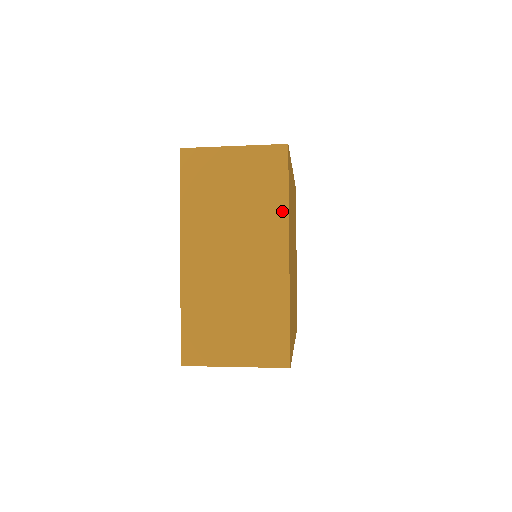
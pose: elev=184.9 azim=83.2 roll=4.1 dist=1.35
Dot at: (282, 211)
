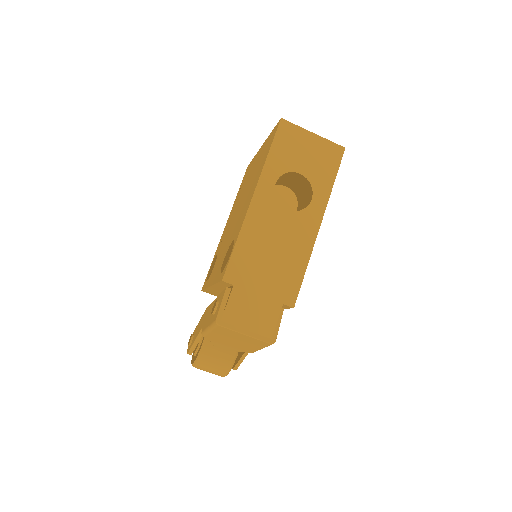
Dot at: occluded
